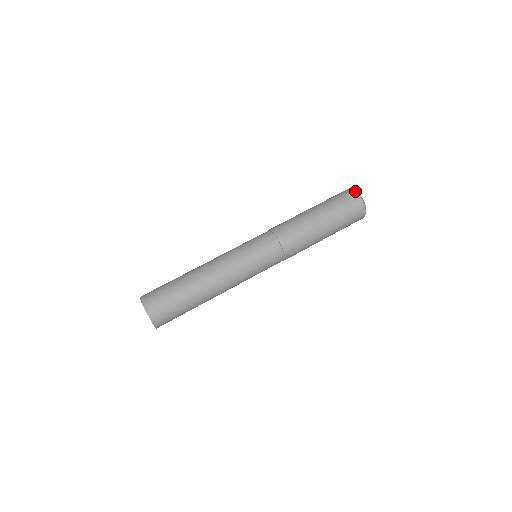
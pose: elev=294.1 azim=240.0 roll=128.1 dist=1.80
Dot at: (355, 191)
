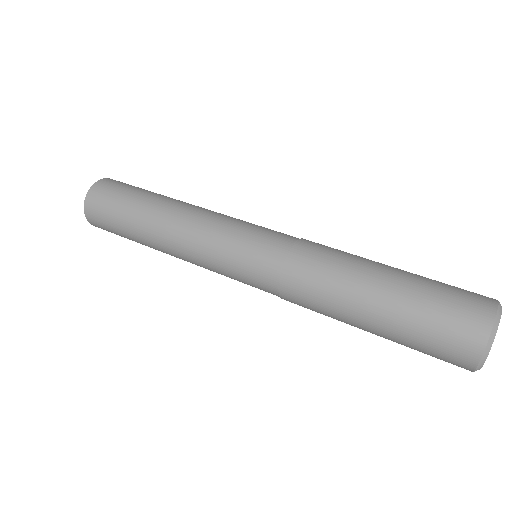
Dot at: (493, 322)
